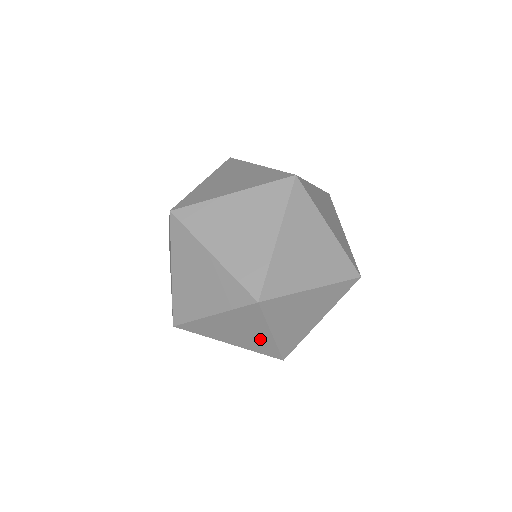
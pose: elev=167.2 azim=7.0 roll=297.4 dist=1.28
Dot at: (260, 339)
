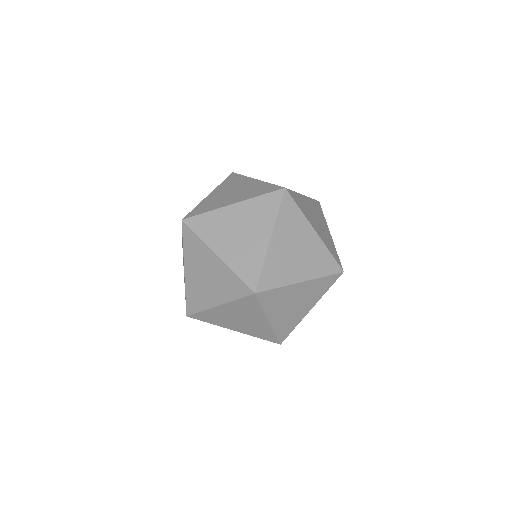
Dot at: occluded
